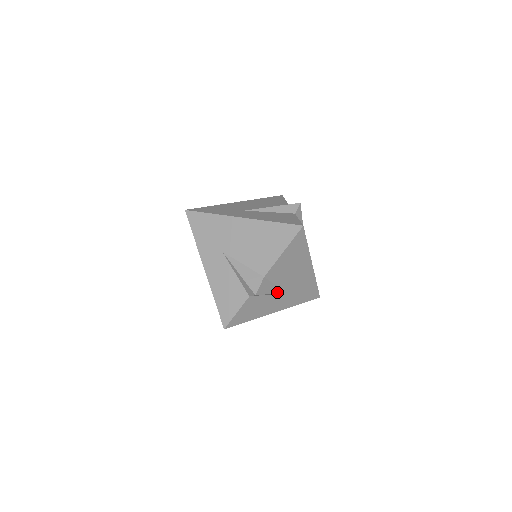
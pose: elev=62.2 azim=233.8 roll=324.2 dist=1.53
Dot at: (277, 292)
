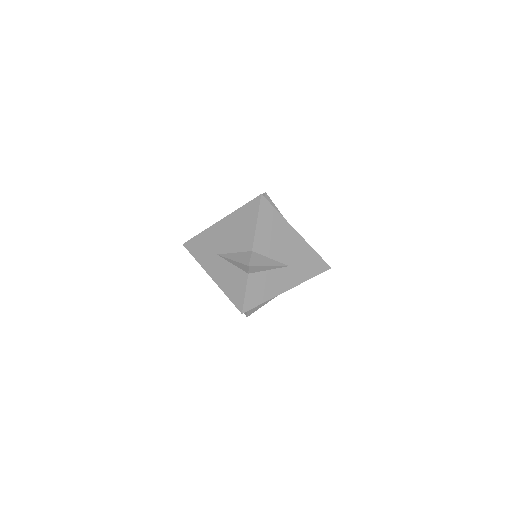
Dot at: occluded
